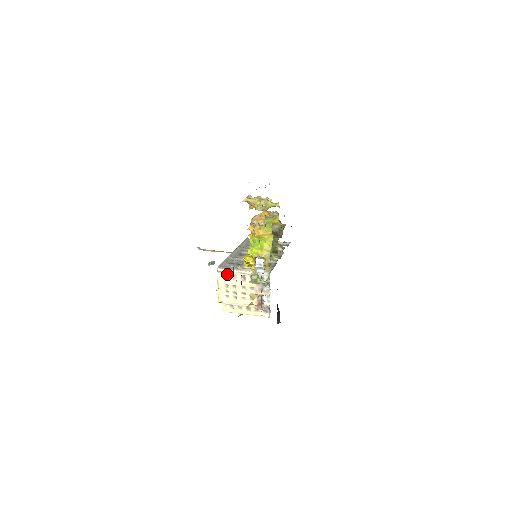
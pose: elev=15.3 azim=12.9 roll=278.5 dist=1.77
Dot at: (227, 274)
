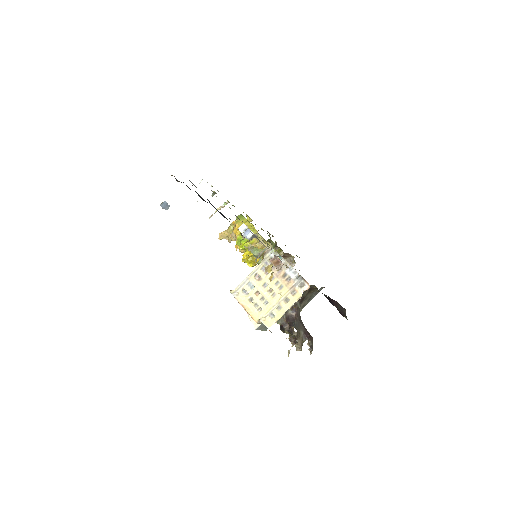
Dot at: (242, 289)
